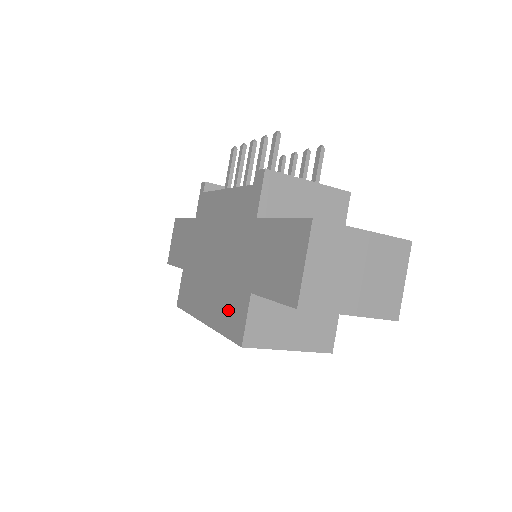
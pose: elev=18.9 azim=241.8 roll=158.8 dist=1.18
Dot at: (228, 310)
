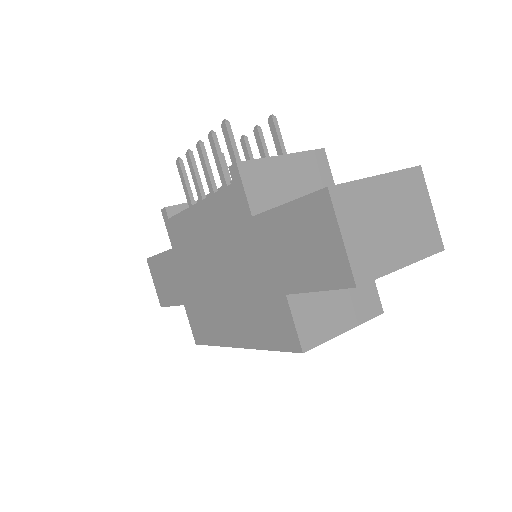
Dot at: (265, 323)
